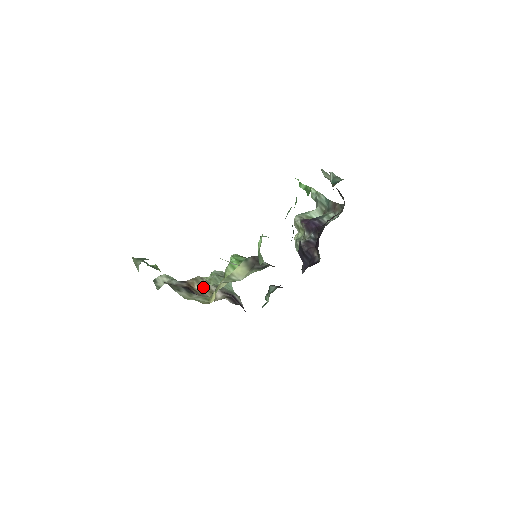
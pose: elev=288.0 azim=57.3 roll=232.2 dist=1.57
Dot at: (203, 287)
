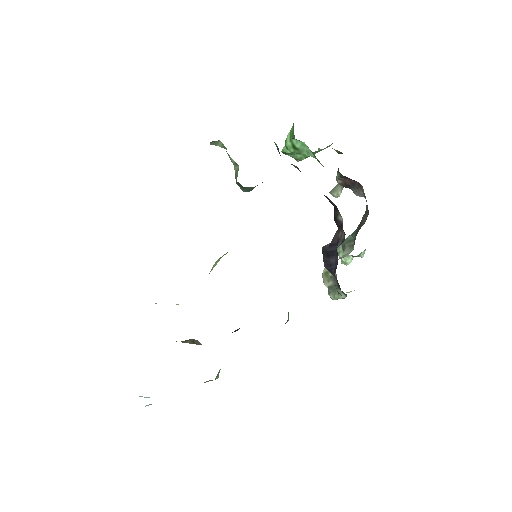
Dot at: (191, 342)
